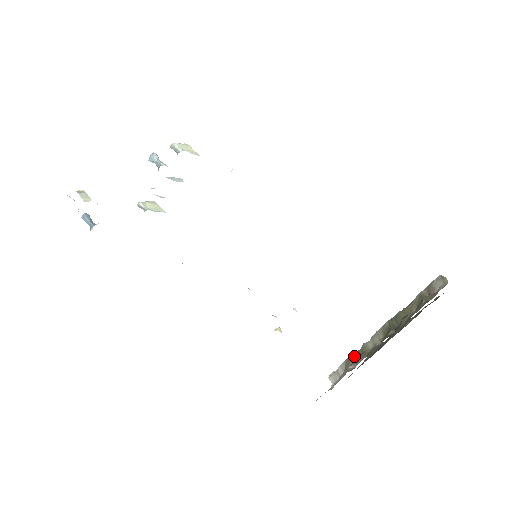
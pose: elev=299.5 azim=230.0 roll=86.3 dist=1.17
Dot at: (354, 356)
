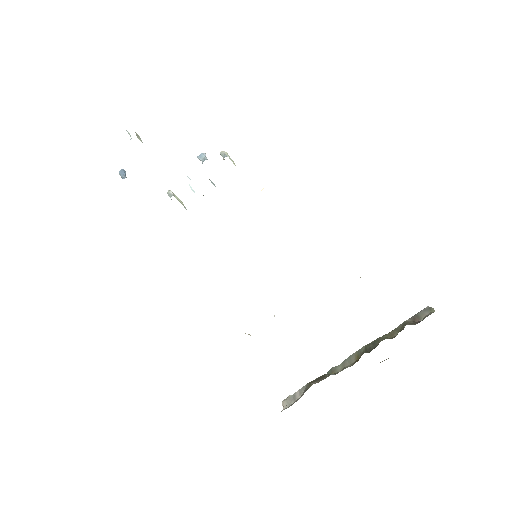
Dot at: (318, 378)
